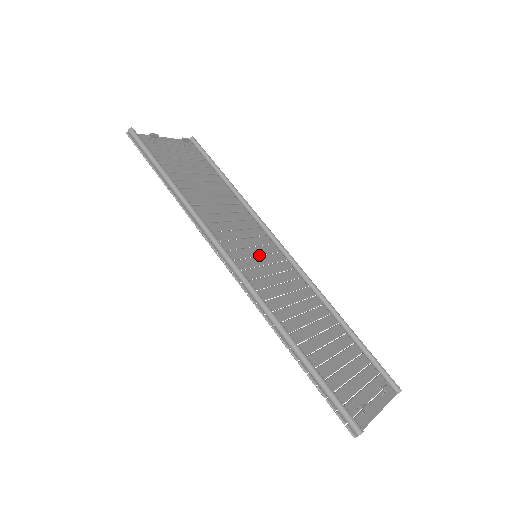
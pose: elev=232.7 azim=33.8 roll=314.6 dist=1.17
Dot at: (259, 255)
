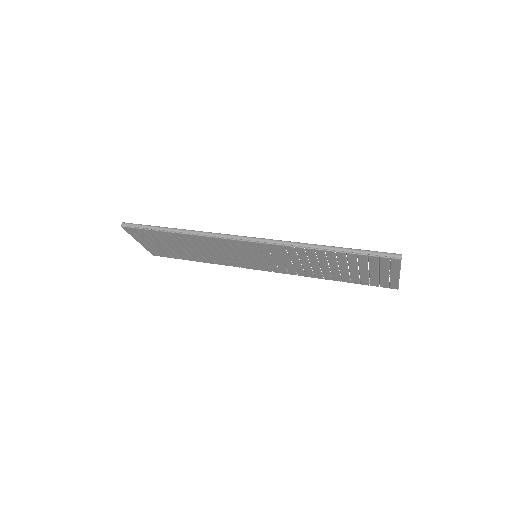
Dot at: (256, 258)
